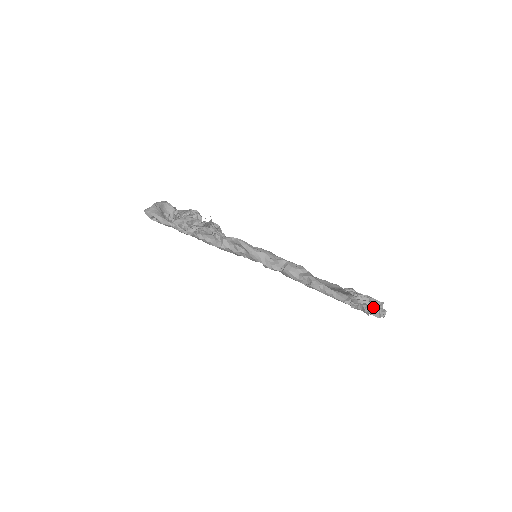
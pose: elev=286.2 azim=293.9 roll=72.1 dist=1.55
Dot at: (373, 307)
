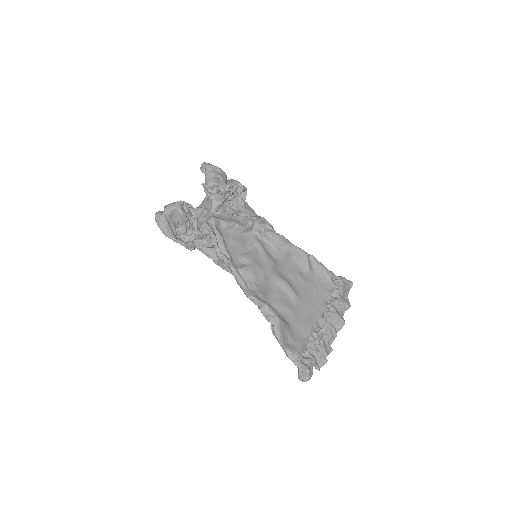
Dot at: (308, 372)
